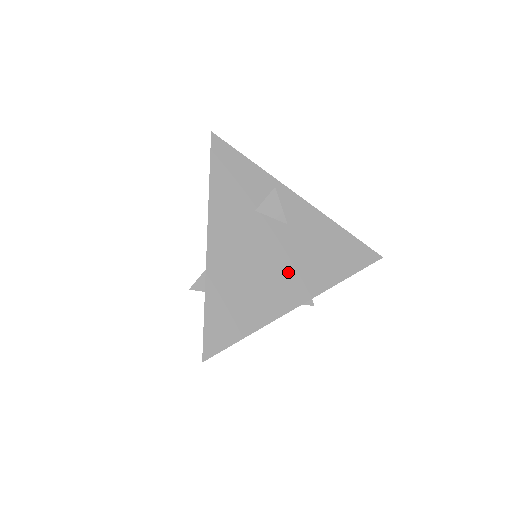
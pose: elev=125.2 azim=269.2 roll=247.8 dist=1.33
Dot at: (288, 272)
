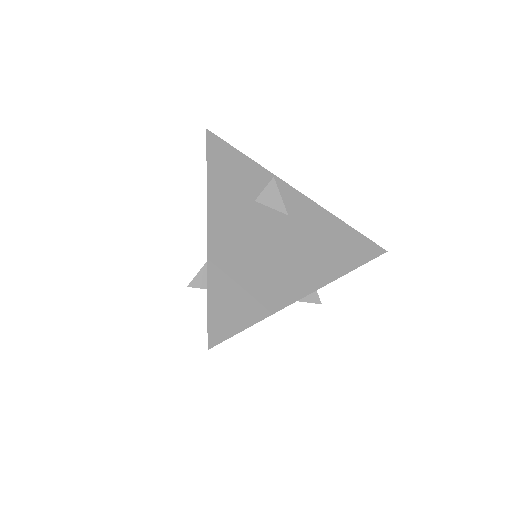
Dot at: (293, 261)
